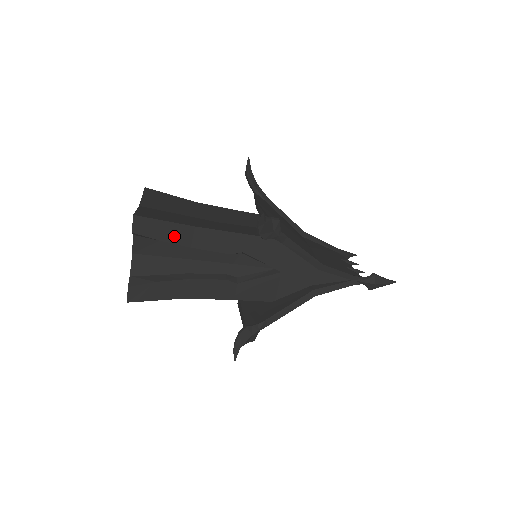
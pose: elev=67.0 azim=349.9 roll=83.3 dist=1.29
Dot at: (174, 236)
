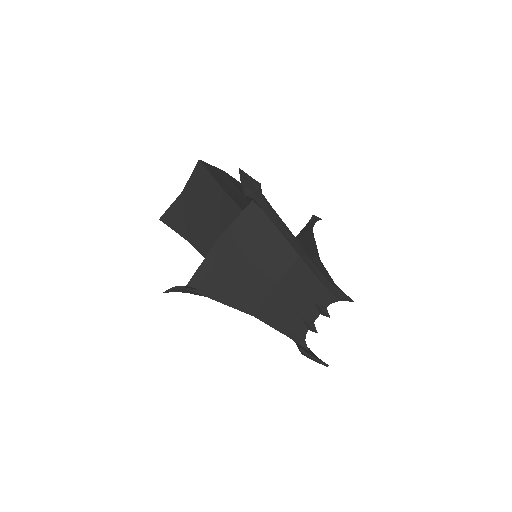
Dot at: occluded
